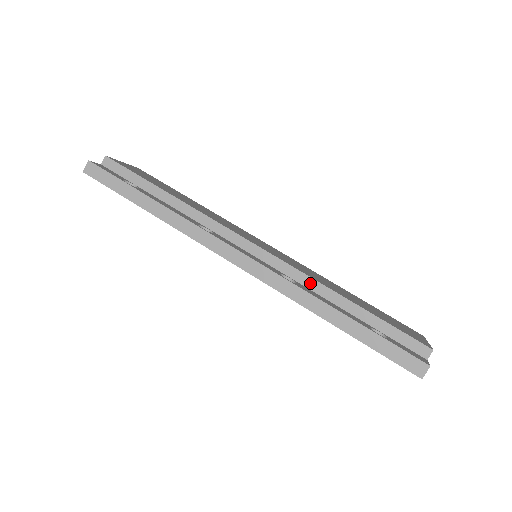
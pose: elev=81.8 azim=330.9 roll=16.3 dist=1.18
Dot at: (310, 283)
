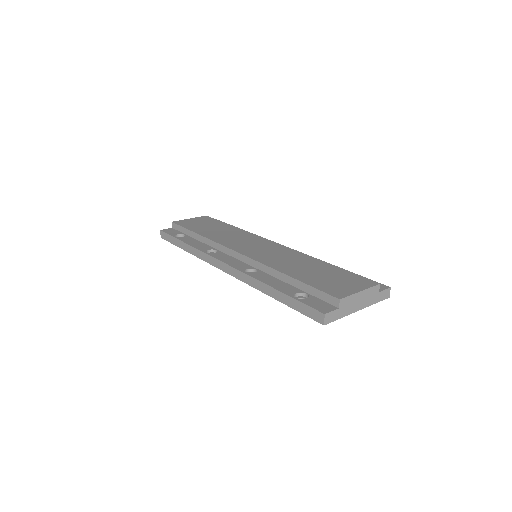
Dot at: (266, 269)
